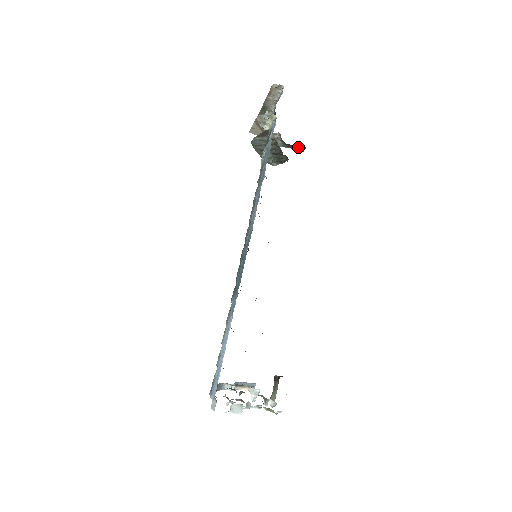
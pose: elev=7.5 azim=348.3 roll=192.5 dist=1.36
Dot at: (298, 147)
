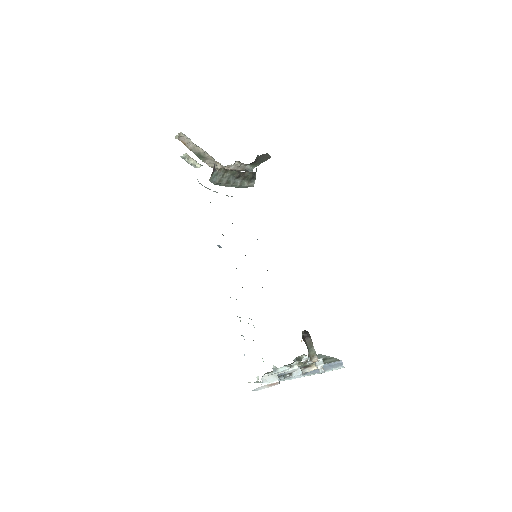
Dot at: (263, 158)
